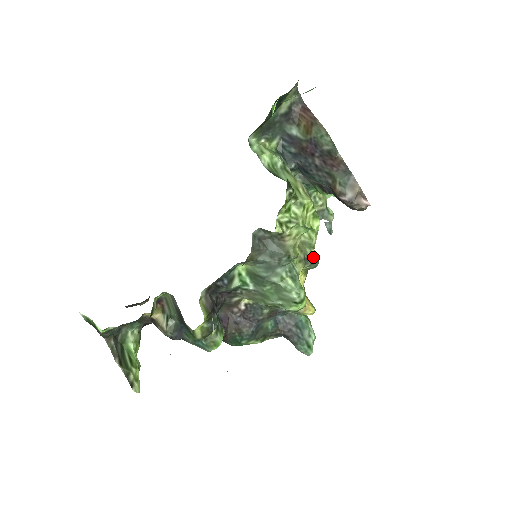
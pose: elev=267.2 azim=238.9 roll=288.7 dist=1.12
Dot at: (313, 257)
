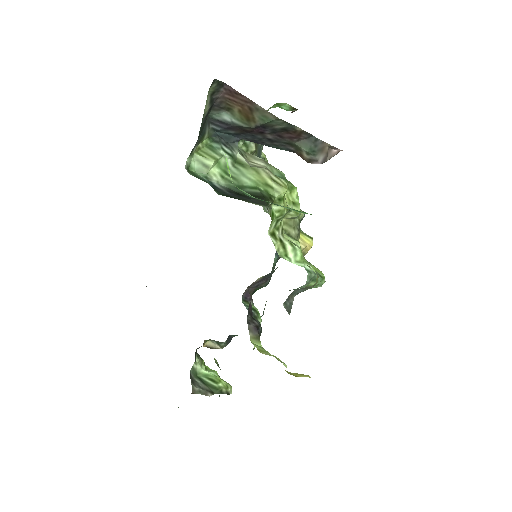
Dot at: (301, 217)
